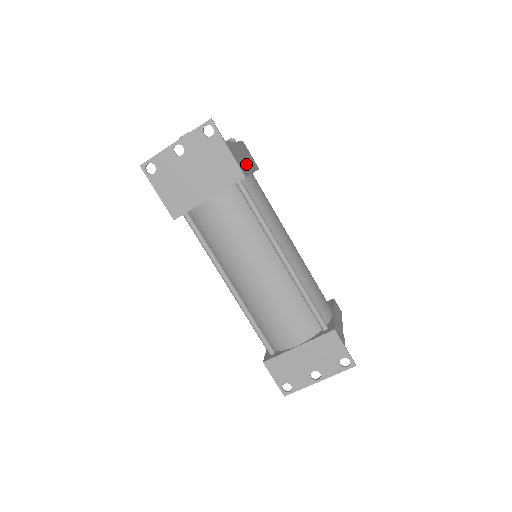
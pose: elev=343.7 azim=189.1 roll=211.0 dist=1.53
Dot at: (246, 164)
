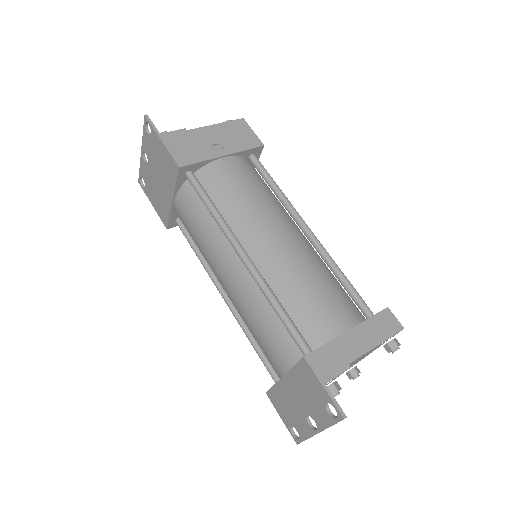
Dot at: (210, 149)
